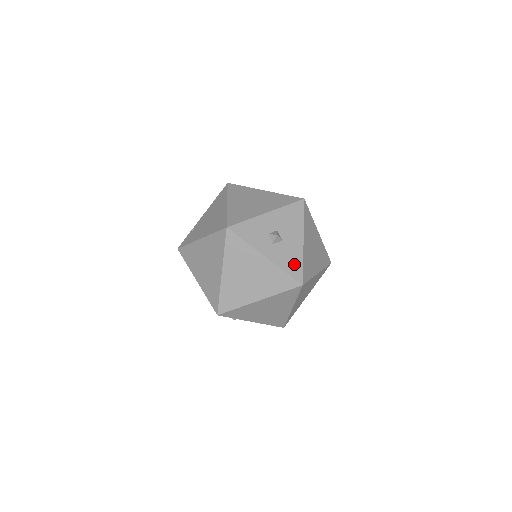
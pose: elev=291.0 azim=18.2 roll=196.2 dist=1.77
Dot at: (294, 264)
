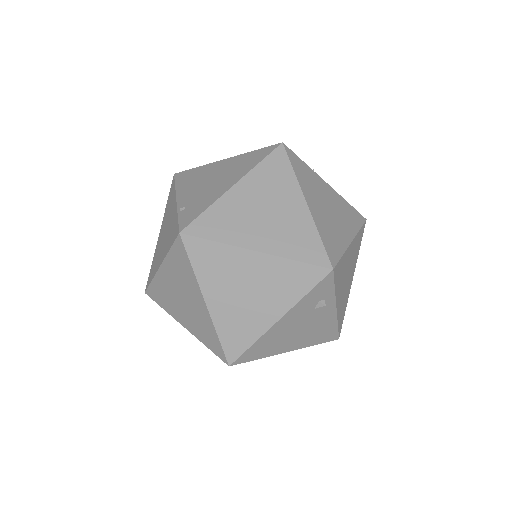
Dot at: occluded
